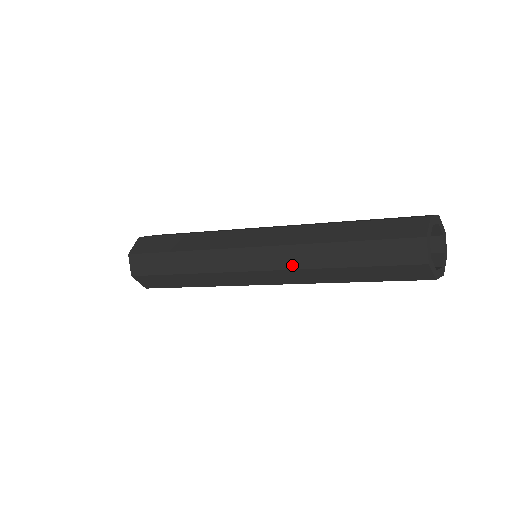
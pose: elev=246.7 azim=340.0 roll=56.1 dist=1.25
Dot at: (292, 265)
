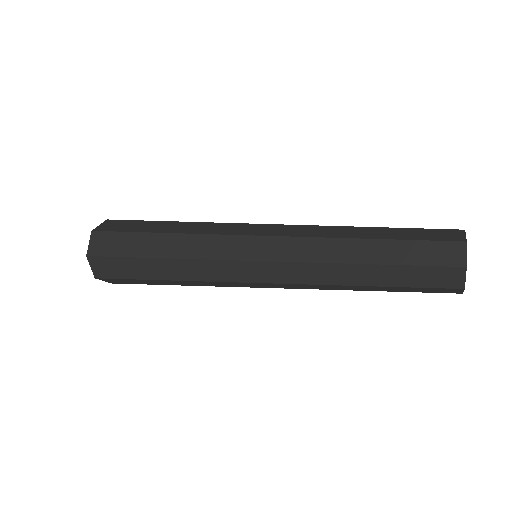
Dot at: (313, 258)
